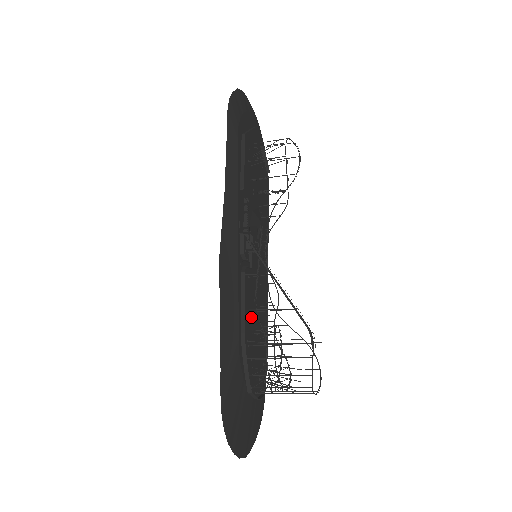
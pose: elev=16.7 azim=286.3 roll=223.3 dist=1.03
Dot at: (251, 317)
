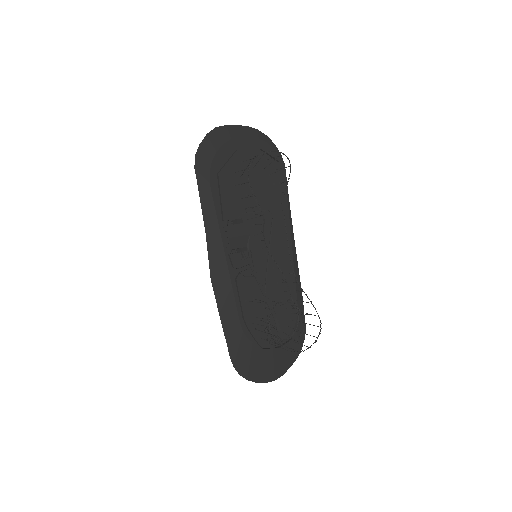
Dot at: (260, 299)
